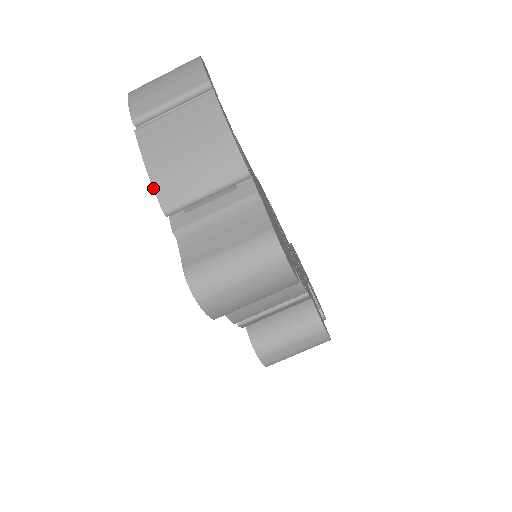
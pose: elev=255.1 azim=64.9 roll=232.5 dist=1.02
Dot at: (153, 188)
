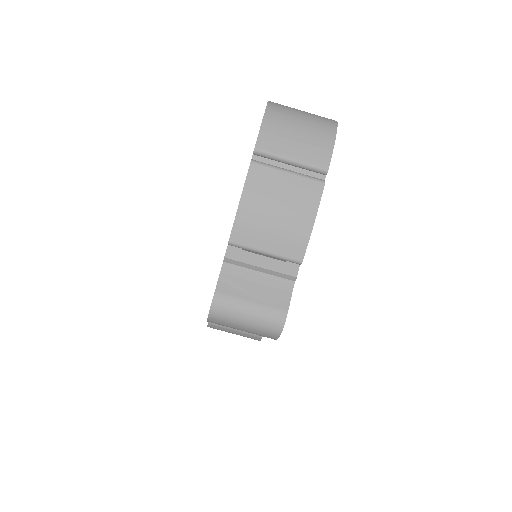
Dot at: (234, 221)
